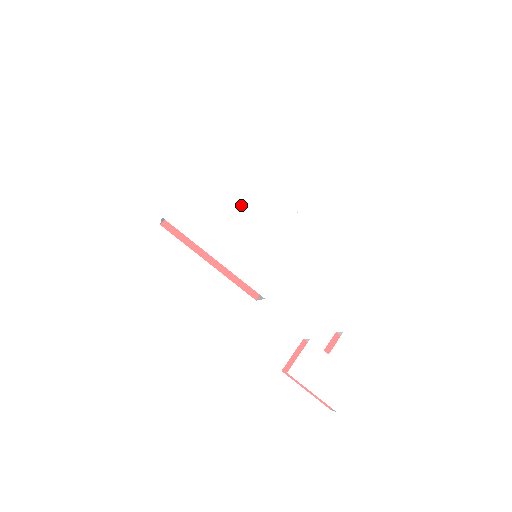
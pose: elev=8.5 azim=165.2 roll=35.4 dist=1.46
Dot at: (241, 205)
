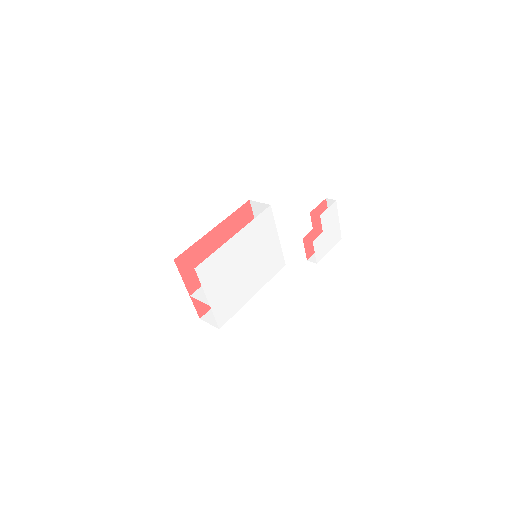
Dot at: (235, 264)
